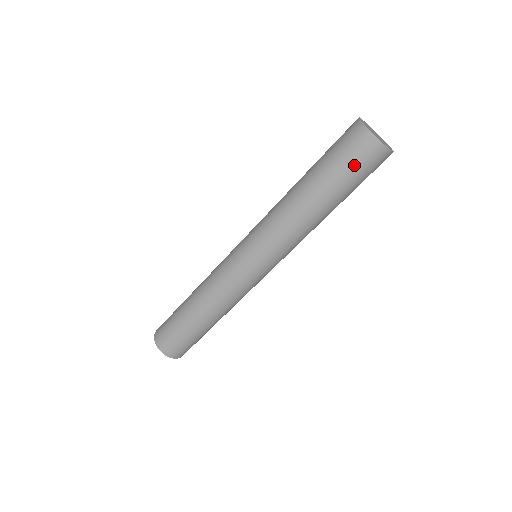
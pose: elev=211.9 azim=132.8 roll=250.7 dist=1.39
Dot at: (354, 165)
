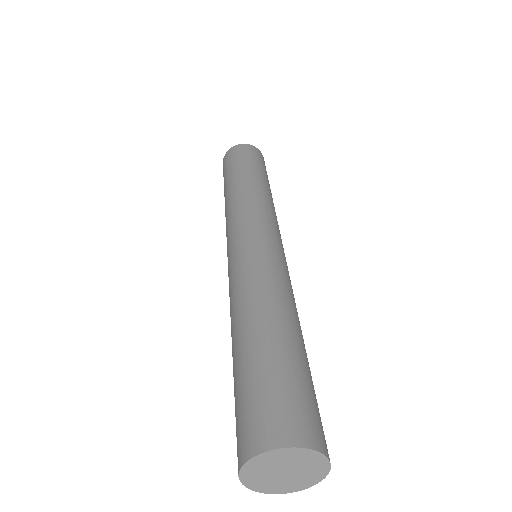
Dot at: occluded
